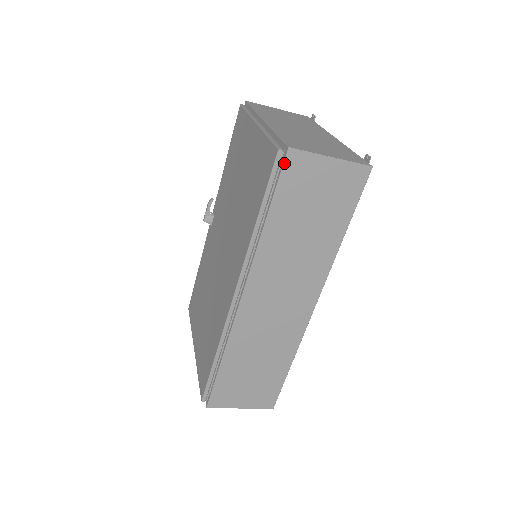
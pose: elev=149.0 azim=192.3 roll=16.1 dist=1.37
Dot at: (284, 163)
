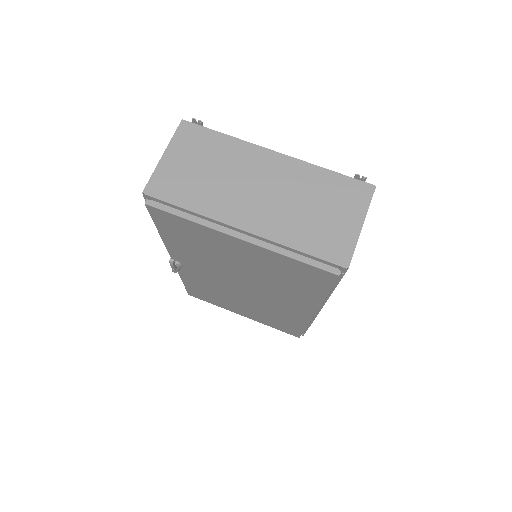
Dot at: occluded
